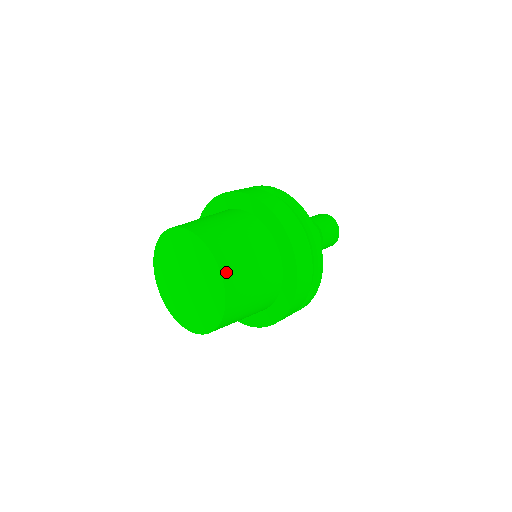
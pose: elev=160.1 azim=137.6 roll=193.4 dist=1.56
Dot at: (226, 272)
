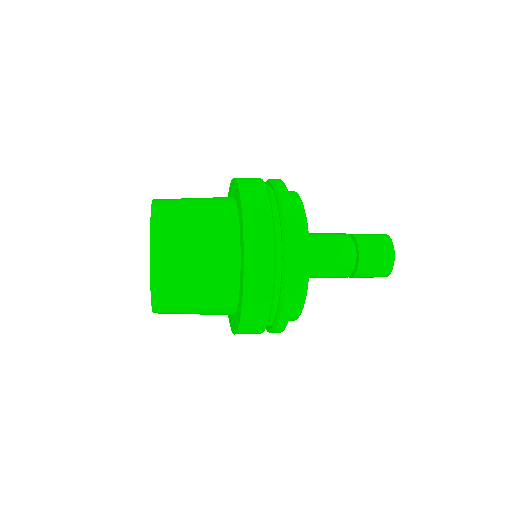
Dot at: (158, 202)
